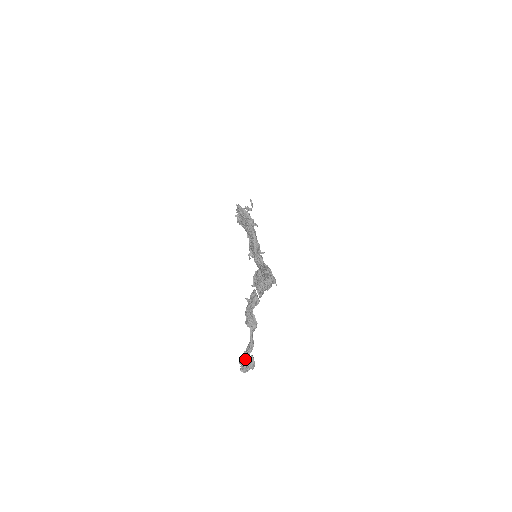
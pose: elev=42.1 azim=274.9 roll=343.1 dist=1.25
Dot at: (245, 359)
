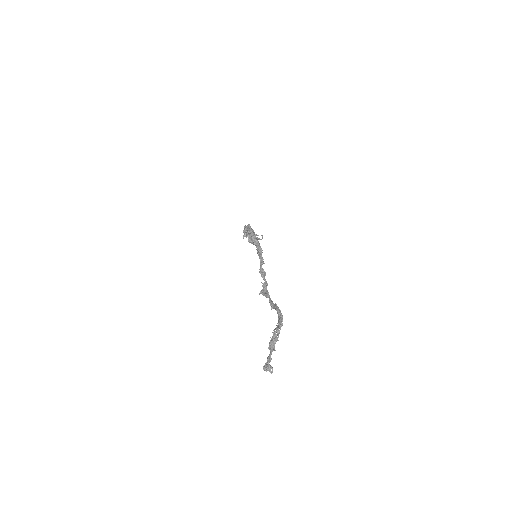
Dot at: (268, 368)
